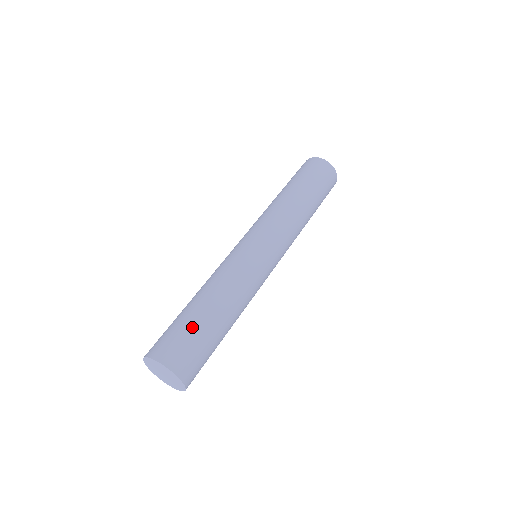
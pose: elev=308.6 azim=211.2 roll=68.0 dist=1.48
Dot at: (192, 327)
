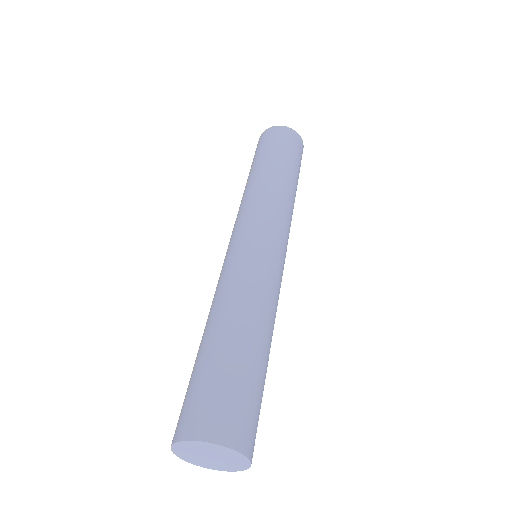
Dot at: (198, 372)
